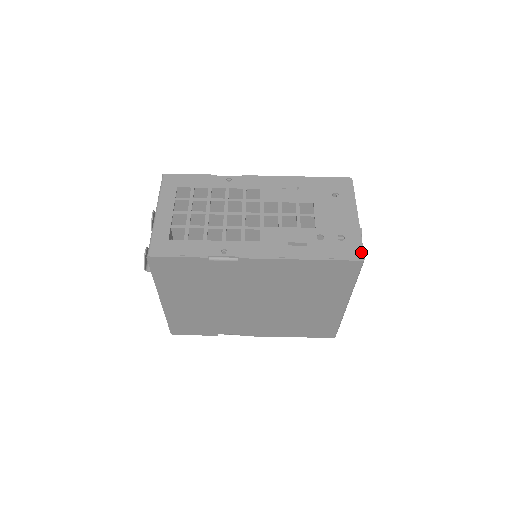
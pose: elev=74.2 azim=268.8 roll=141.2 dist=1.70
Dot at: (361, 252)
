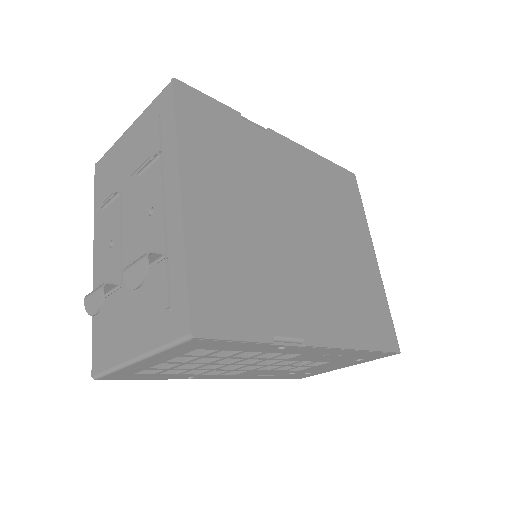
Dot at: occluded
